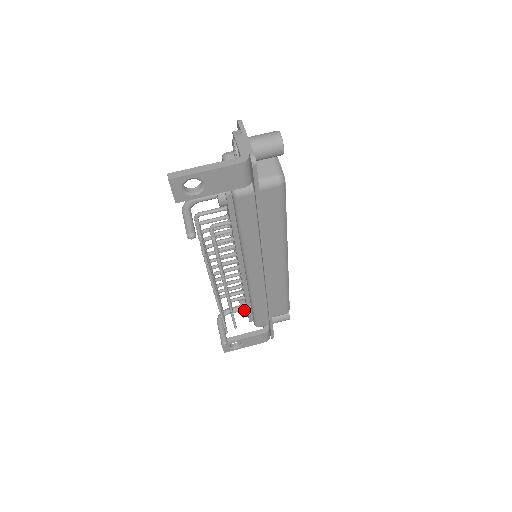
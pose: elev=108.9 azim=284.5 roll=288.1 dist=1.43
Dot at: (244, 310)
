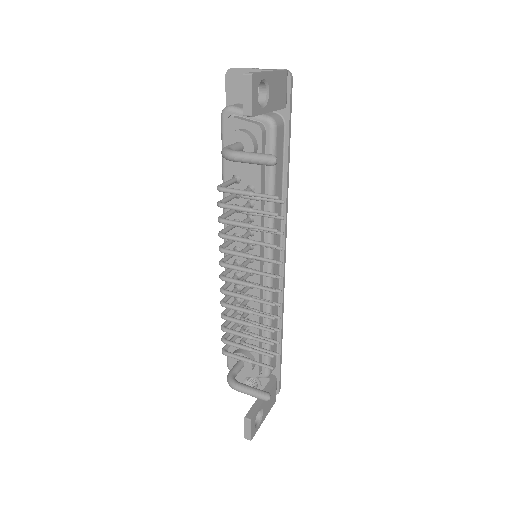
Dot at: (250, 357)
